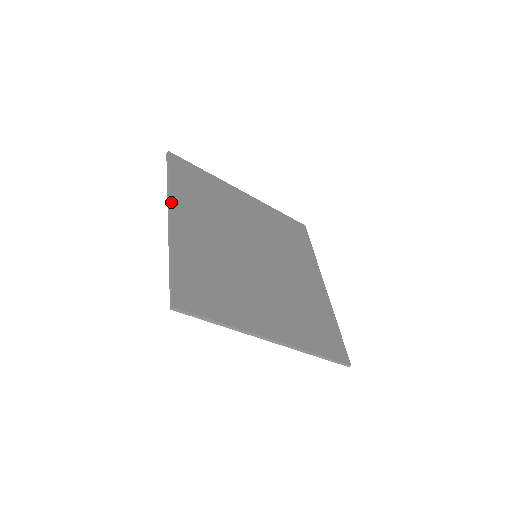
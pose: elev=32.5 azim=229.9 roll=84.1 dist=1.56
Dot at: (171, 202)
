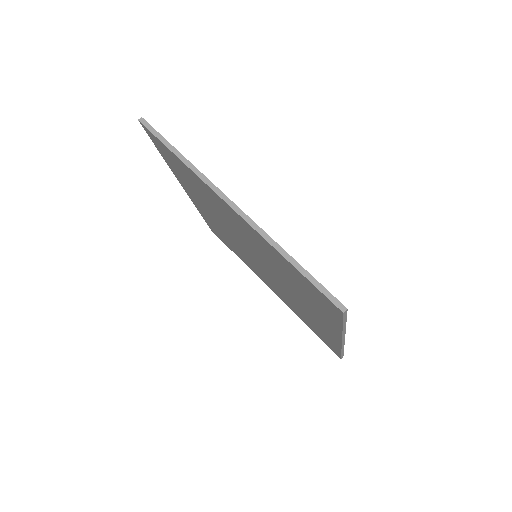
Dot at: (213, 184)
